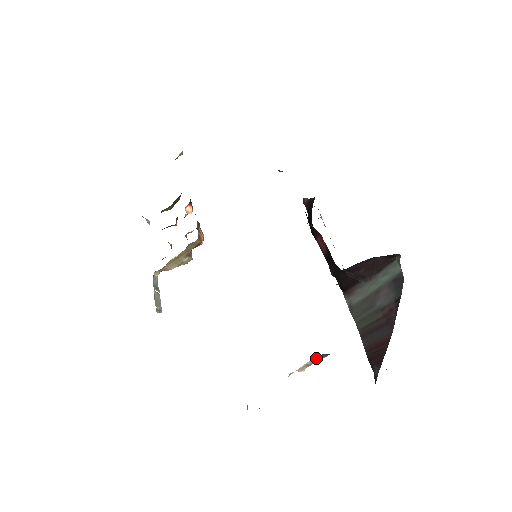
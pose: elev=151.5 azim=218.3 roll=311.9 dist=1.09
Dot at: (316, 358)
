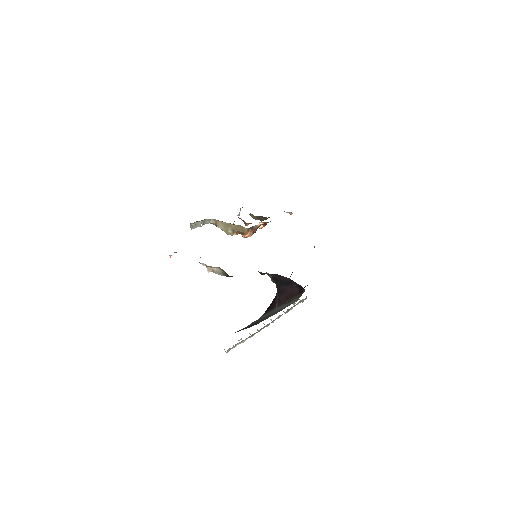
Dot at: (220, 271)
